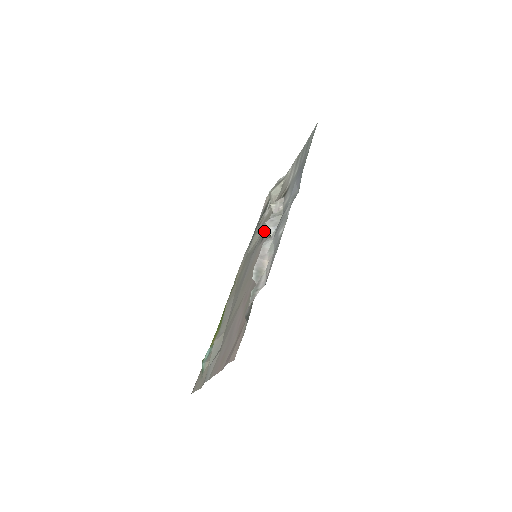
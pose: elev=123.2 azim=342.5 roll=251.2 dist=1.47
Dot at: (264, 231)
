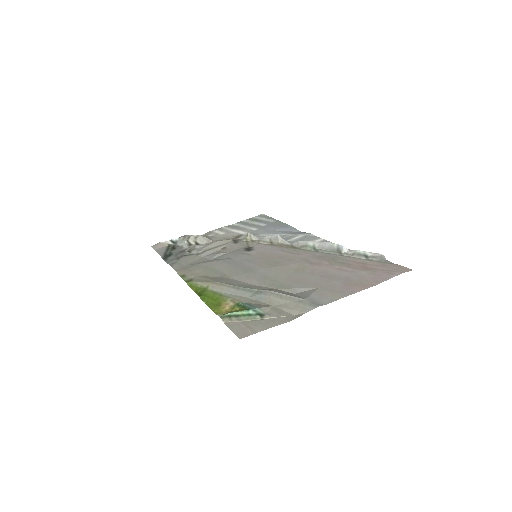
Dot at: (239, 248)
